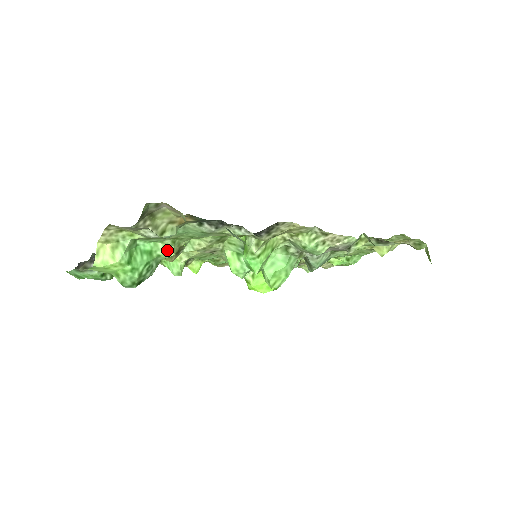
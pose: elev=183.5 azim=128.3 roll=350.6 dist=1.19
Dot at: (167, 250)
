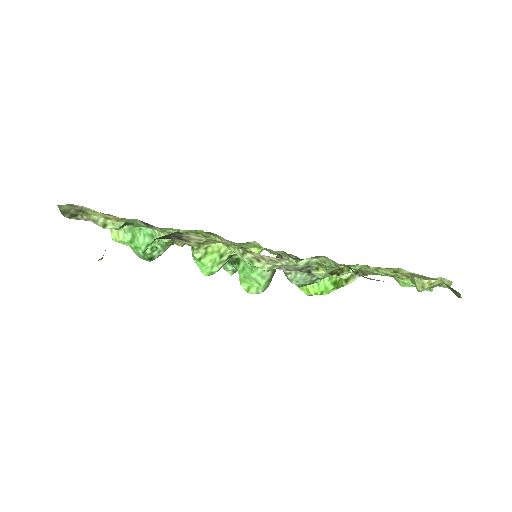
Dot at: occluded
